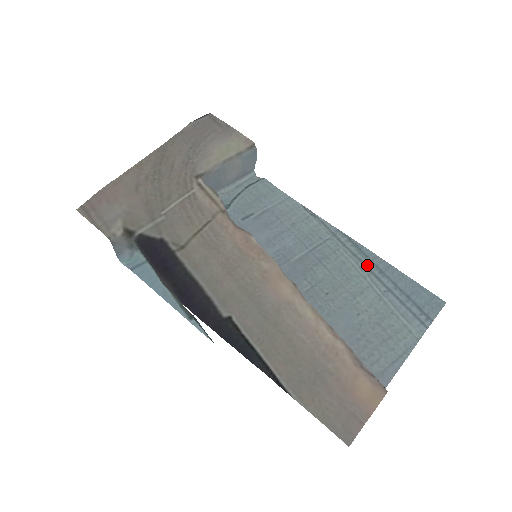
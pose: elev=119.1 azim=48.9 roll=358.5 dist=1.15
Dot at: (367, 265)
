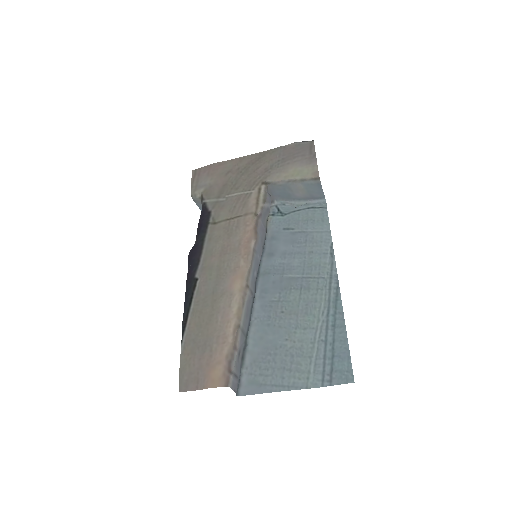
Dot at: (329, 314)
